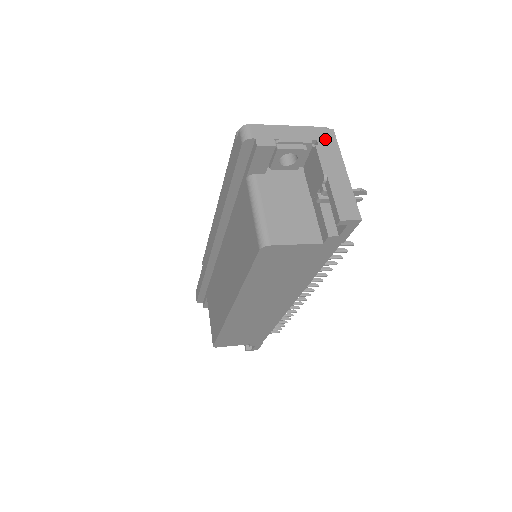
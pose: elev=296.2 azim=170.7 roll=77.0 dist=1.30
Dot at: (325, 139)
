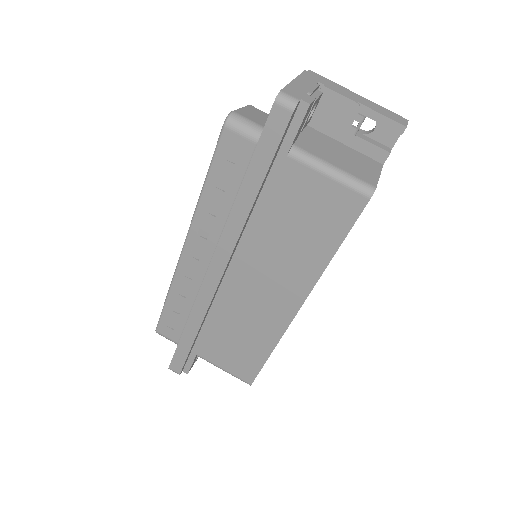
Dot at: (319, 79)
